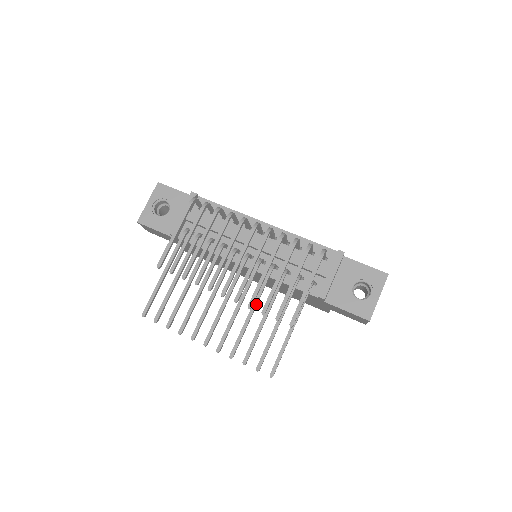
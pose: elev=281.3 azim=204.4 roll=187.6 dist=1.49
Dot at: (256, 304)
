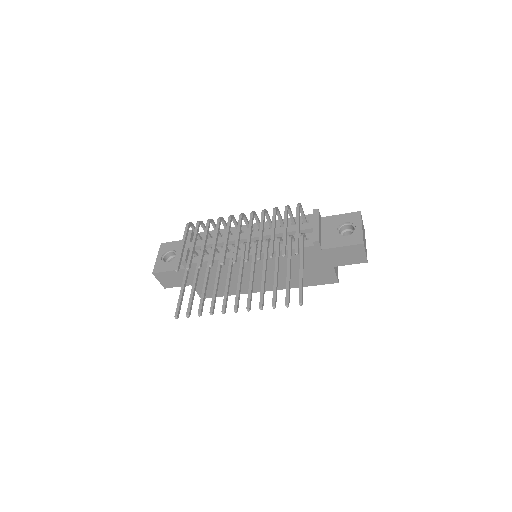
Dot at: (265, 265)
